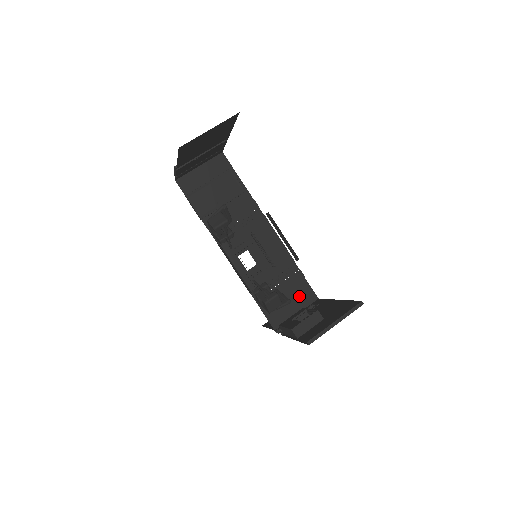
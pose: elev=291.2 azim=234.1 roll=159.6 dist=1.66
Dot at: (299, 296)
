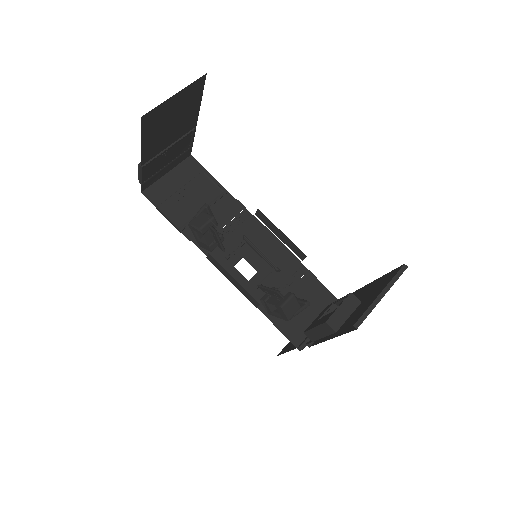
Dot at: (315, 301)
